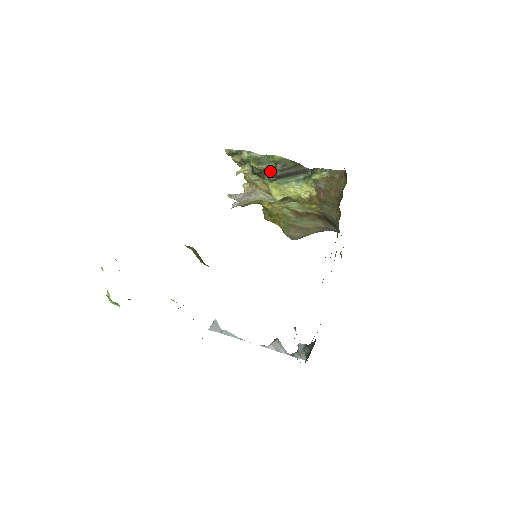
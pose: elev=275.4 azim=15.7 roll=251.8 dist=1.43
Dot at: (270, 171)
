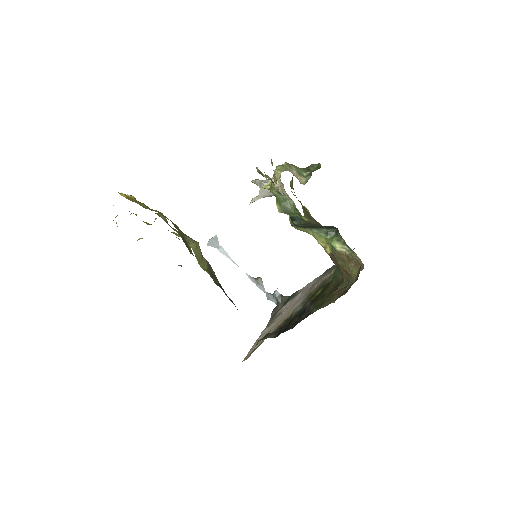
Dot at: (293, 219)
